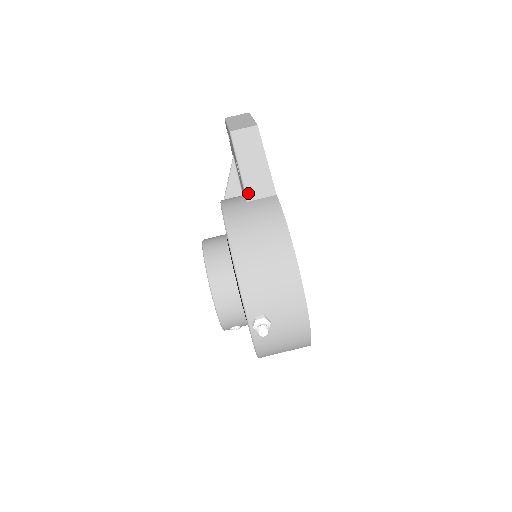
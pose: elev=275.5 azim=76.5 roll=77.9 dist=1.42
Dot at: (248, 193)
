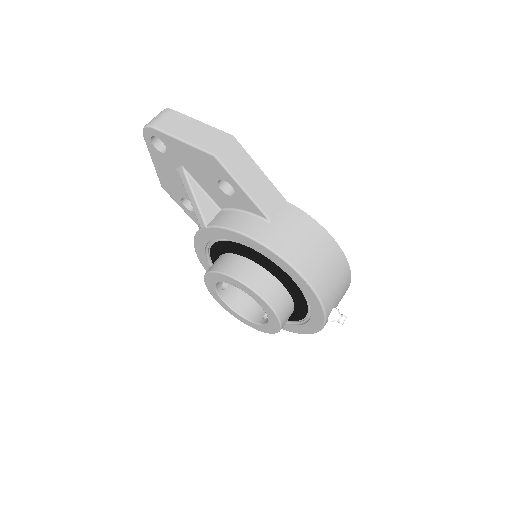
Dot at: (267, 213)
